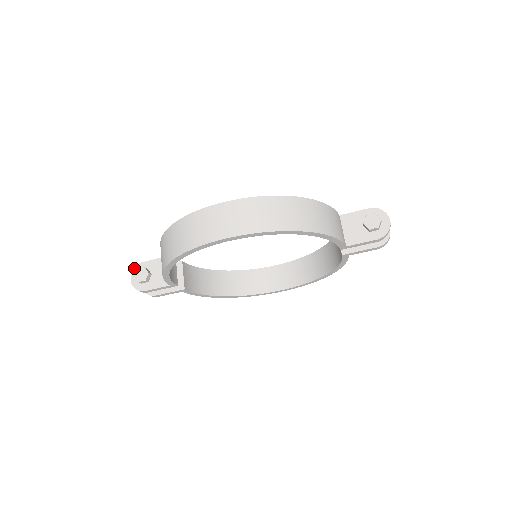
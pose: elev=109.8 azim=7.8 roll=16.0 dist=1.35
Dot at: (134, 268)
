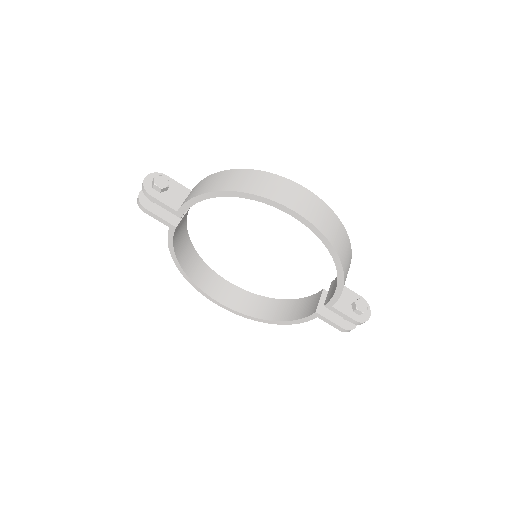
Dot at: (155, 172)
